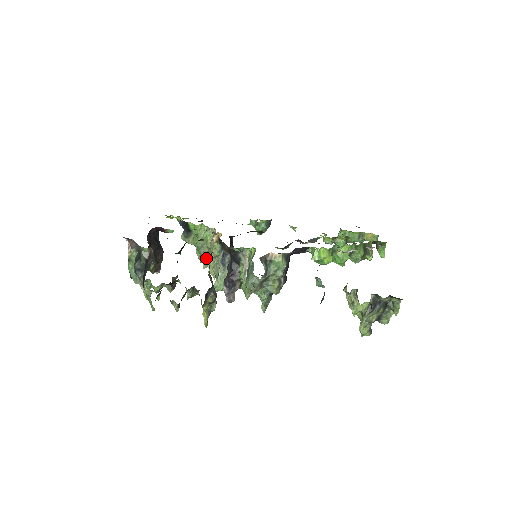
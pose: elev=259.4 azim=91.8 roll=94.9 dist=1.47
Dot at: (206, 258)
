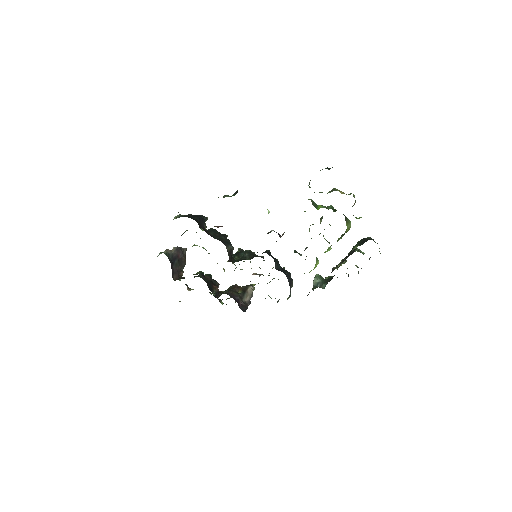
Dot at: occluded
